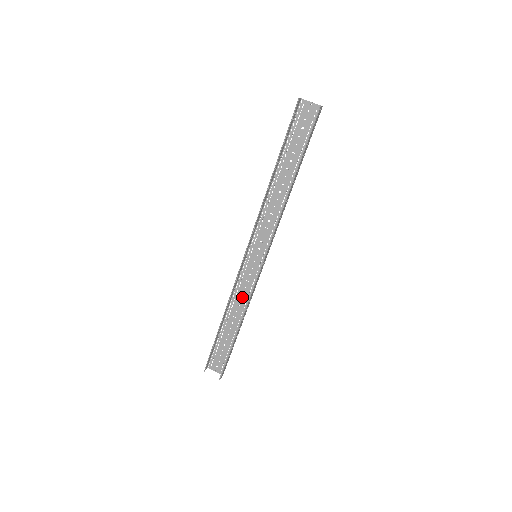
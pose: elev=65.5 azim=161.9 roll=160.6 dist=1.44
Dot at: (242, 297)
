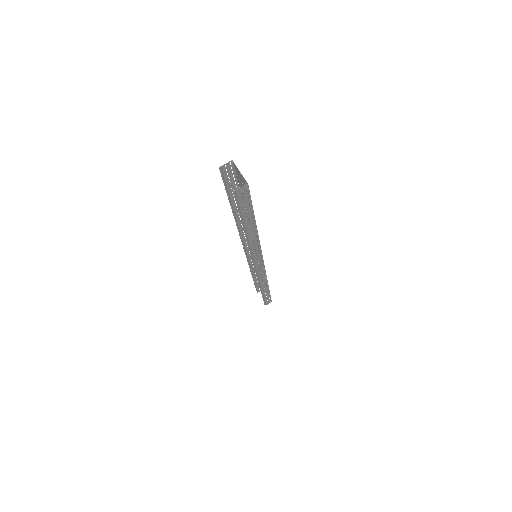
Dot at: occluded
